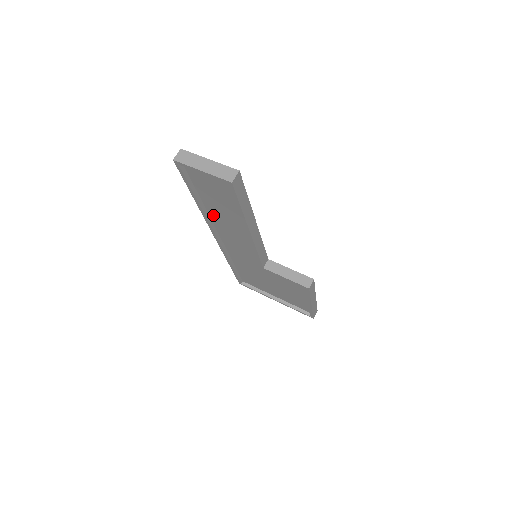
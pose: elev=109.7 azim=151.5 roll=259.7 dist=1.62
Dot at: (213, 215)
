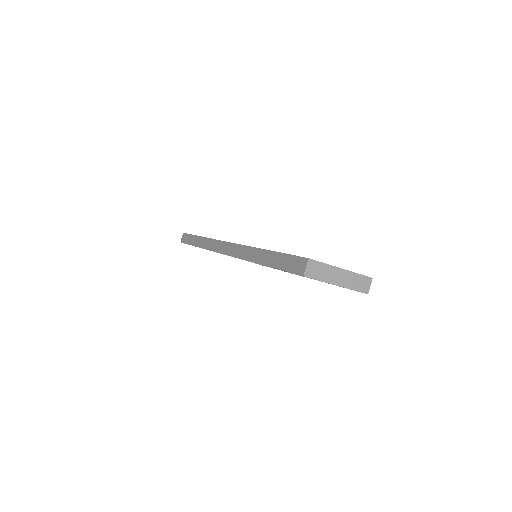
Dot at: occluded
